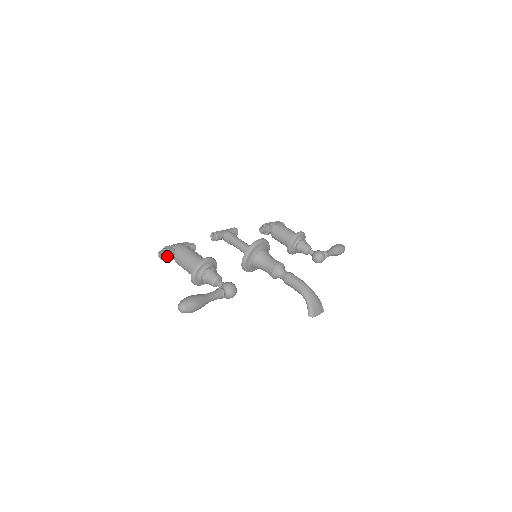
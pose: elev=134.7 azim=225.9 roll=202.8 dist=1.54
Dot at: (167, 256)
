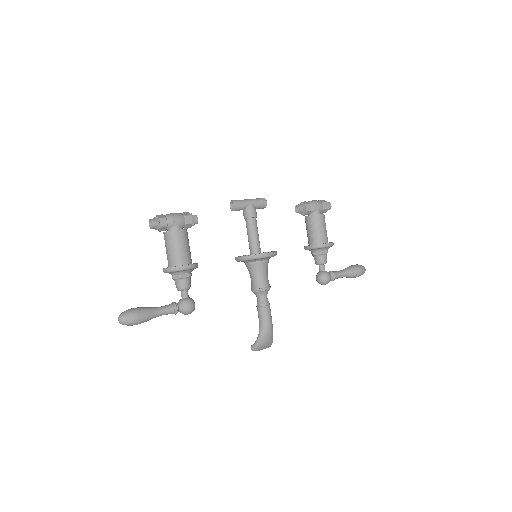
Dot at: (156, 229)
